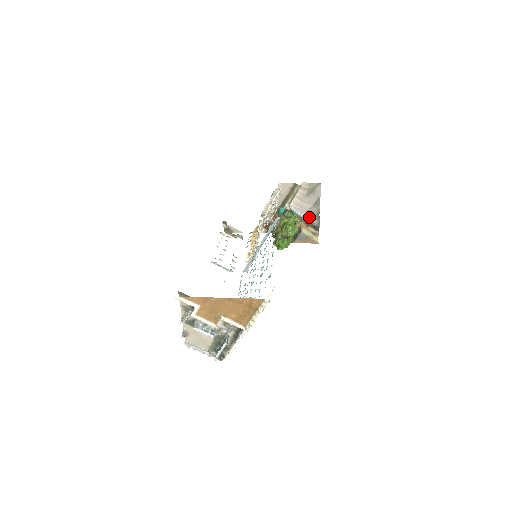
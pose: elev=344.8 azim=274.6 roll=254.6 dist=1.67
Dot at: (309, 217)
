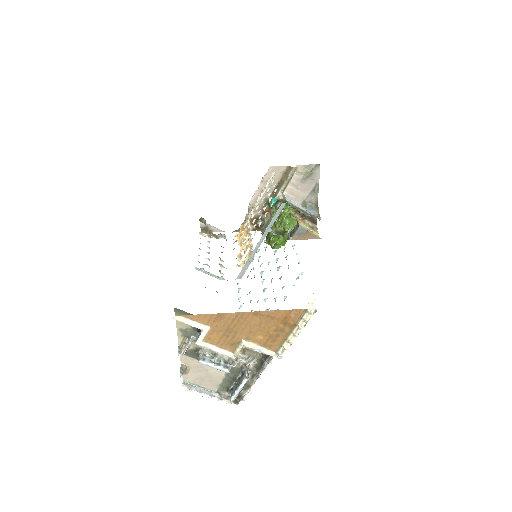
Dot at: (306, 208)
